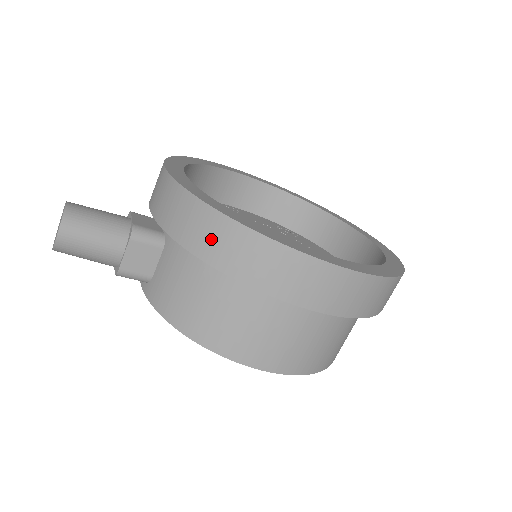
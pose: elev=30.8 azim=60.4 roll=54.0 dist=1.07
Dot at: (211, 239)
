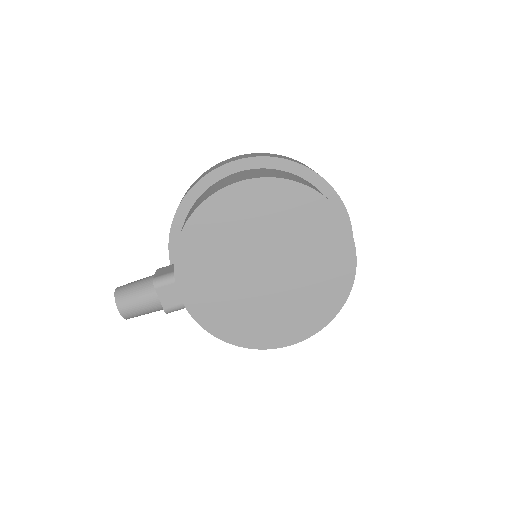
Dot at: occluded
